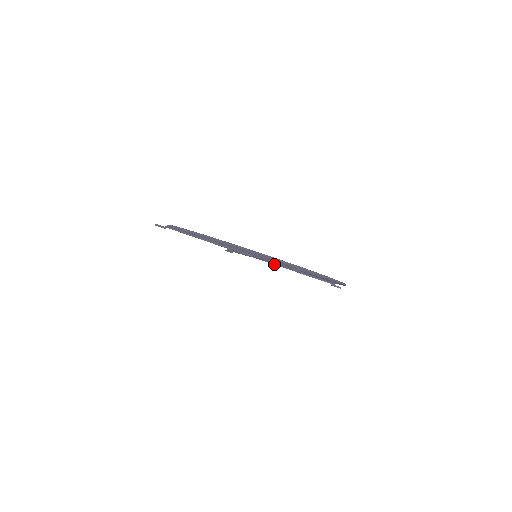
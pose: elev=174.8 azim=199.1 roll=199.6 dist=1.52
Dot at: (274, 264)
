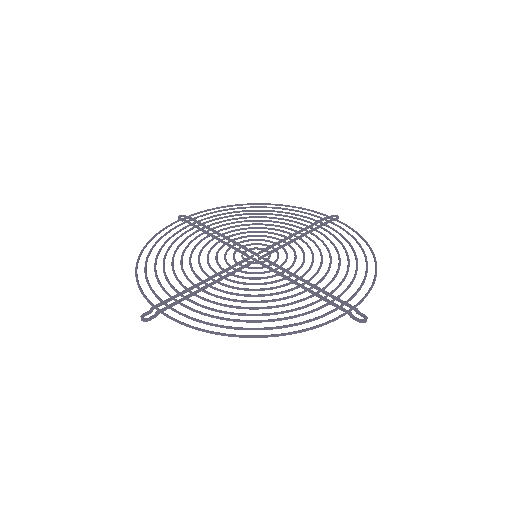
Dot at: (277, 250)
